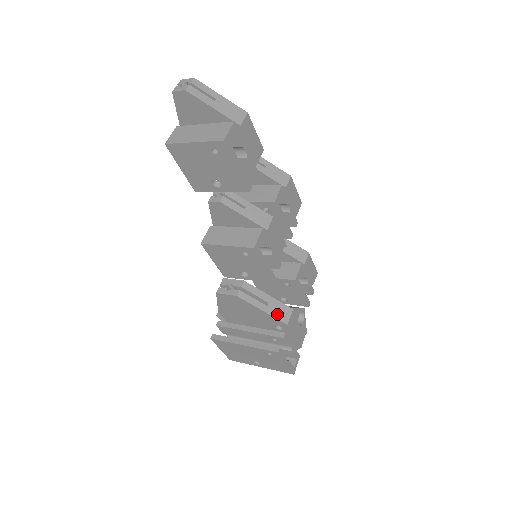
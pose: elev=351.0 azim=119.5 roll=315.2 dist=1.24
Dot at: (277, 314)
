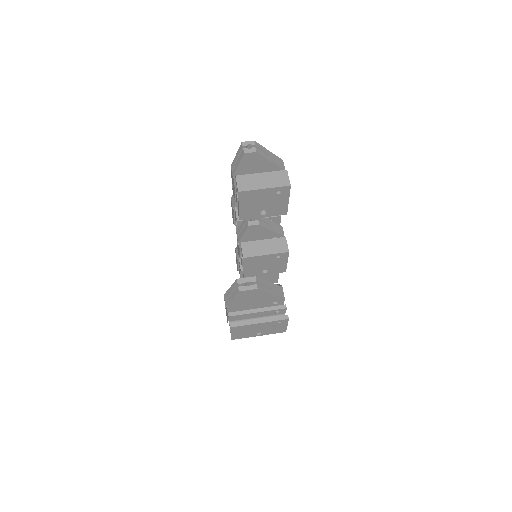
Dot at: (278, 293)
